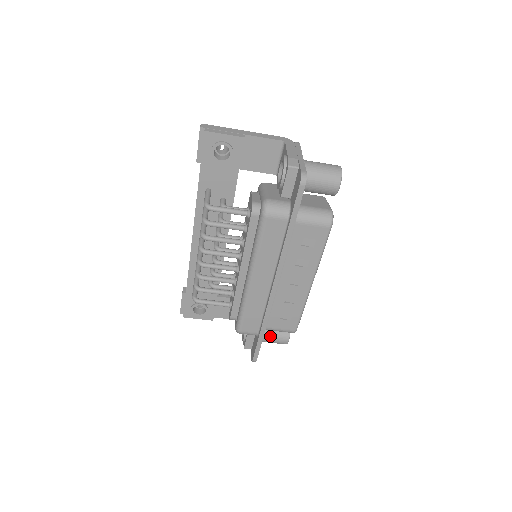
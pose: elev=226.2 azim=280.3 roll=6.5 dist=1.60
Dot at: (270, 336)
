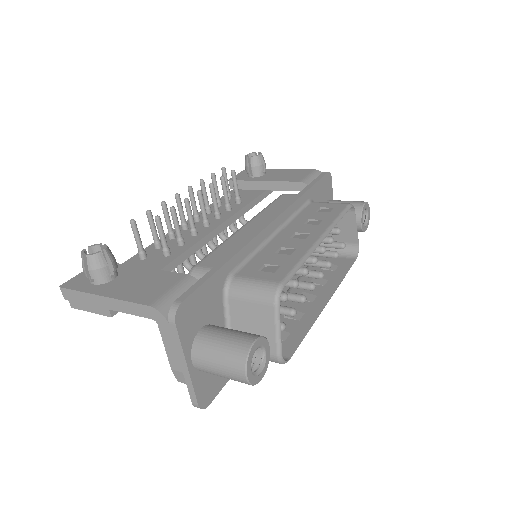
Dot at: occluded
